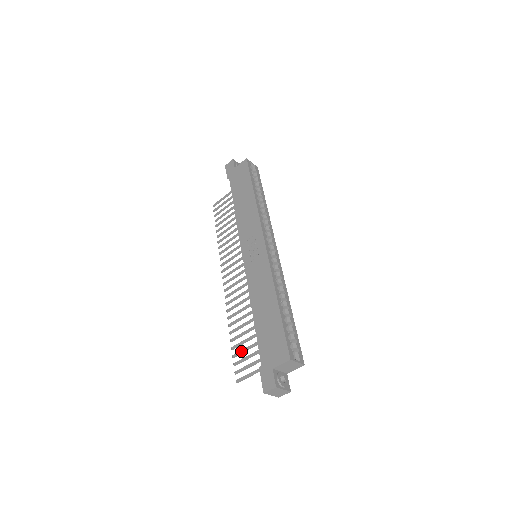
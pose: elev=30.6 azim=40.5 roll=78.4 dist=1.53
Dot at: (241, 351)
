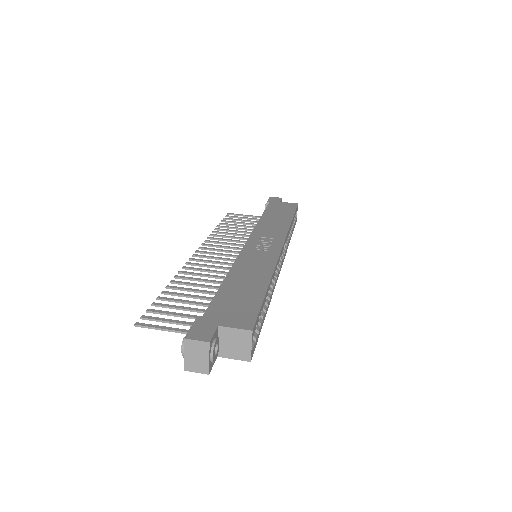
Dot at: (170, 305)
